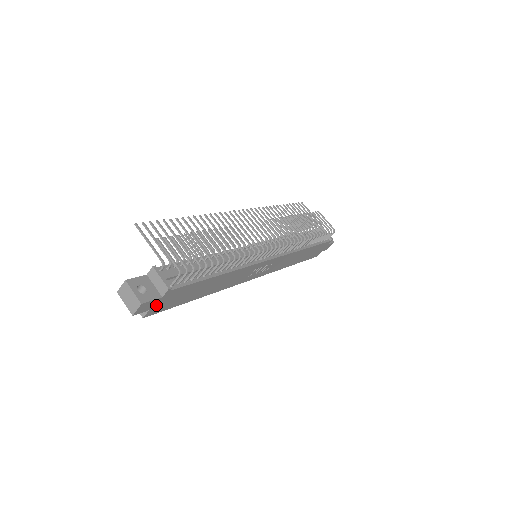
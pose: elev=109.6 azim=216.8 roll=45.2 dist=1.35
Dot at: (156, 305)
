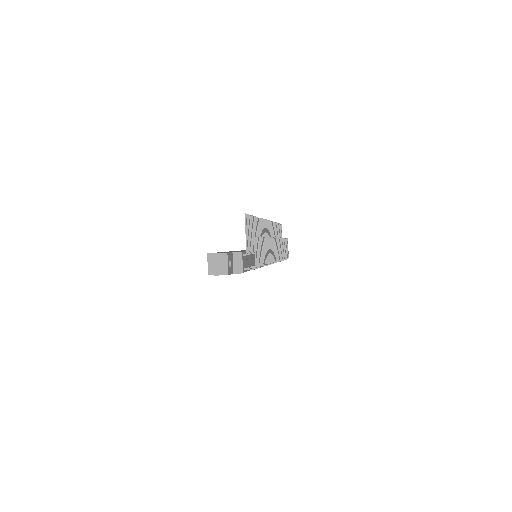
Dot at: occluded
